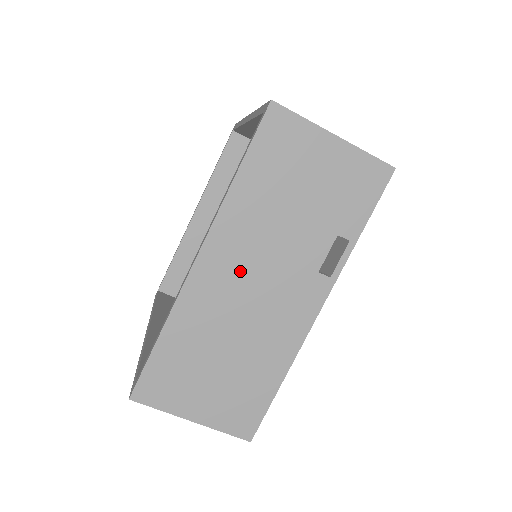
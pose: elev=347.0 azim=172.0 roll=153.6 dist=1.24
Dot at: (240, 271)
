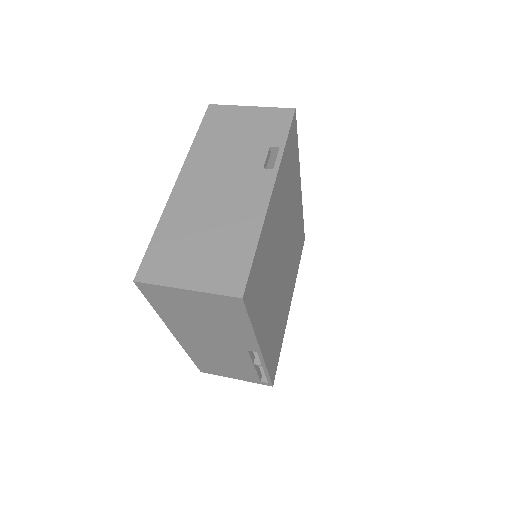
Dot at: (207, 181)
